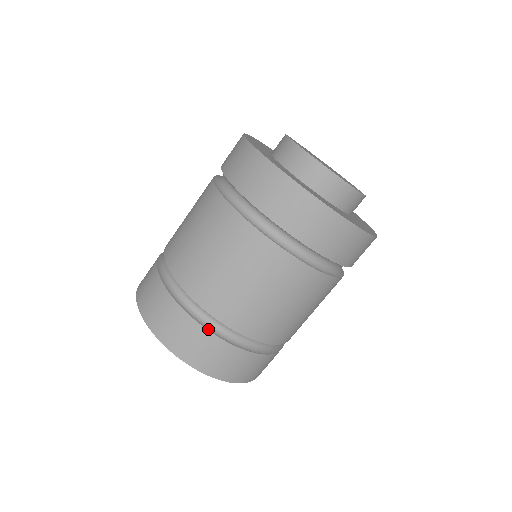
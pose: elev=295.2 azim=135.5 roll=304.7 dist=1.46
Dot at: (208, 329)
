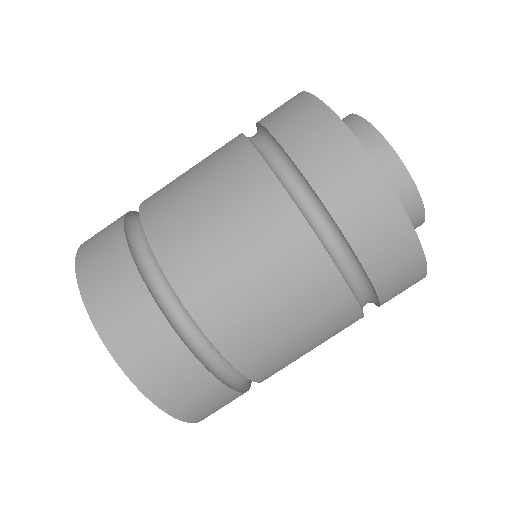
Dot at: (209, 370)
